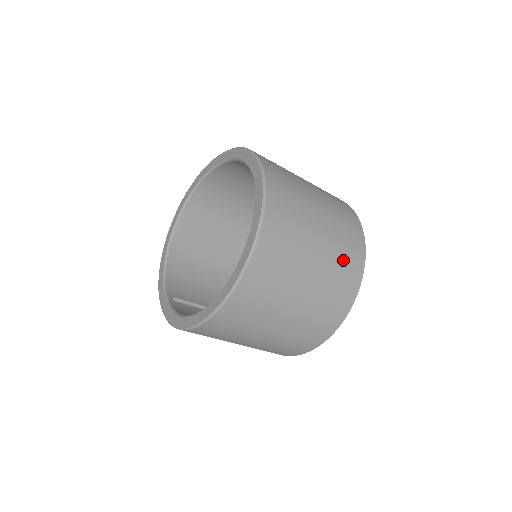
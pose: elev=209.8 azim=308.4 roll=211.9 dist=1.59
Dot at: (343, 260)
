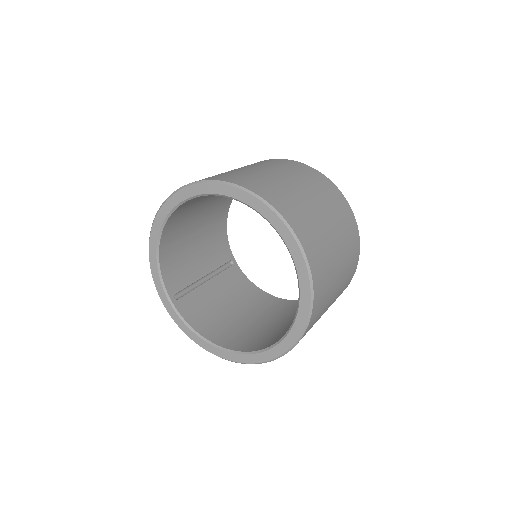
Dot at: (343, 289)
